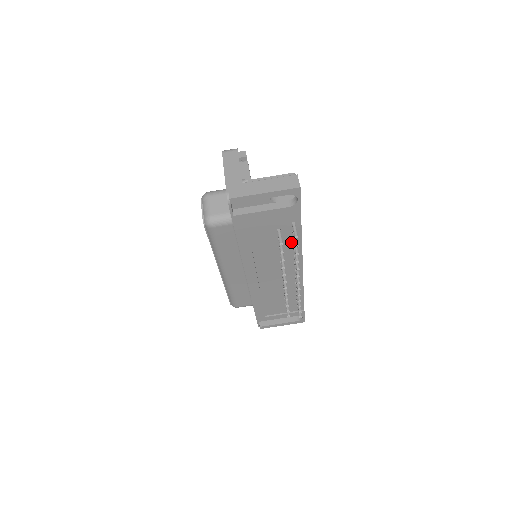
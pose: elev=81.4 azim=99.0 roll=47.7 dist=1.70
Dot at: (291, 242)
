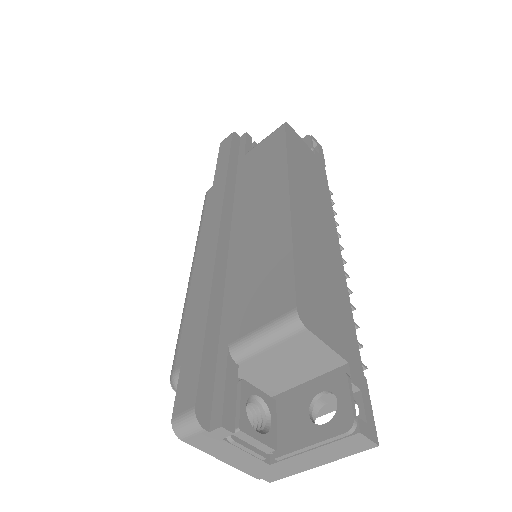
Dot at: occluded
